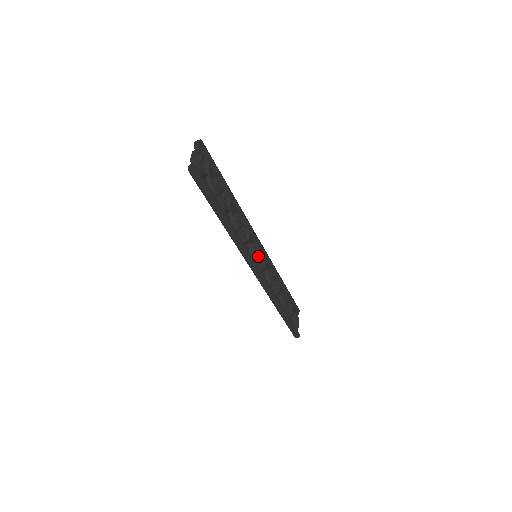
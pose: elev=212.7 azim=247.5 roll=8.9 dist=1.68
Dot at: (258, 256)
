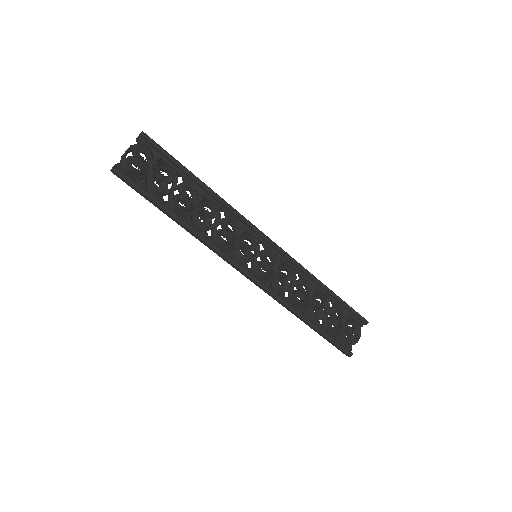
Dot at: (256, 257)
